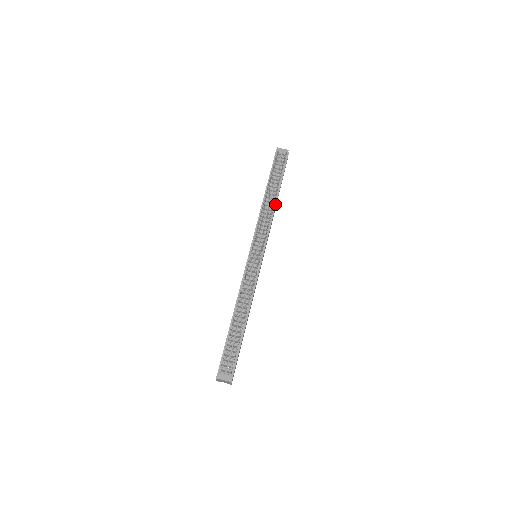
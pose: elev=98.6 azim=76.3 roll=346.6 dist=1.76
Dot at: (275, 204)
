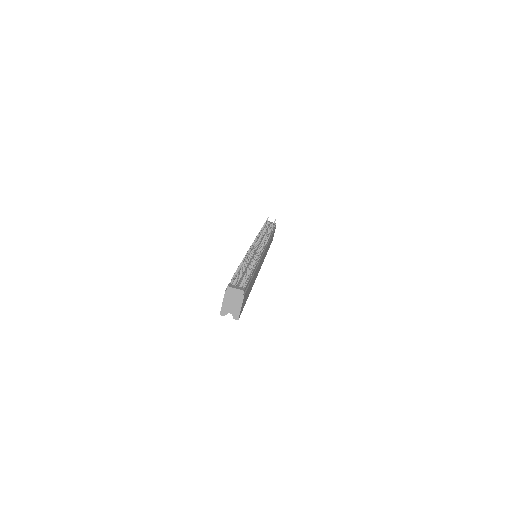
Dot at: (270, 238)
